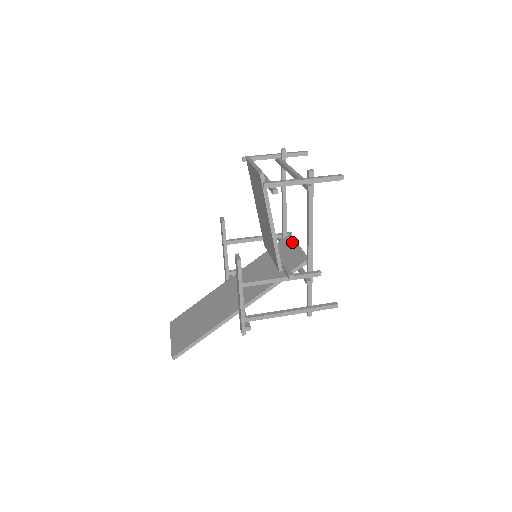
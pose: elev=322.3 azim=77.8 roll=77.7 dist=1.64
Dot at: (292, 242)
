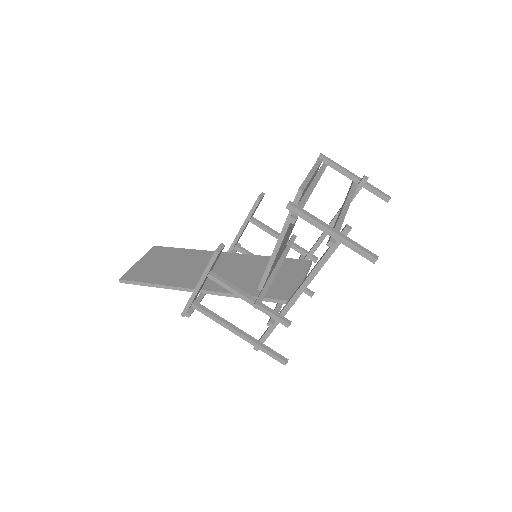
Dot at: (303, 270)
